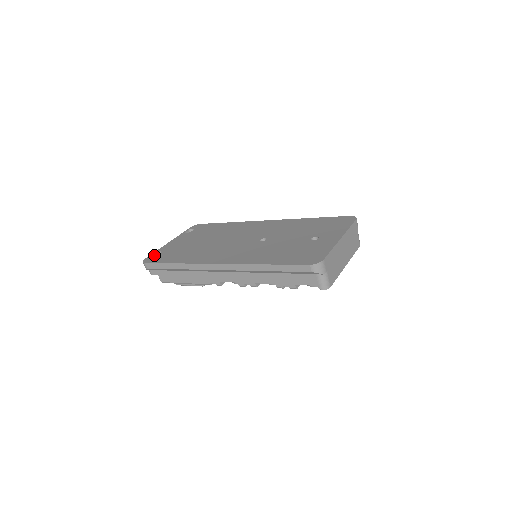
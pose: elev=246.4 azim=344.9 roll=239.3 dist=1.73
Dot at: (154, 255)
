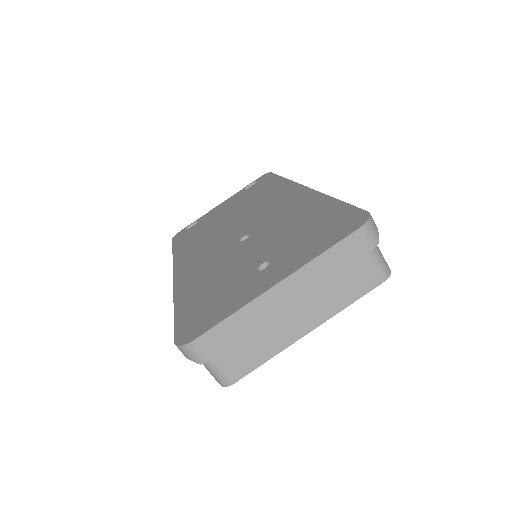
Dot at: occluded
